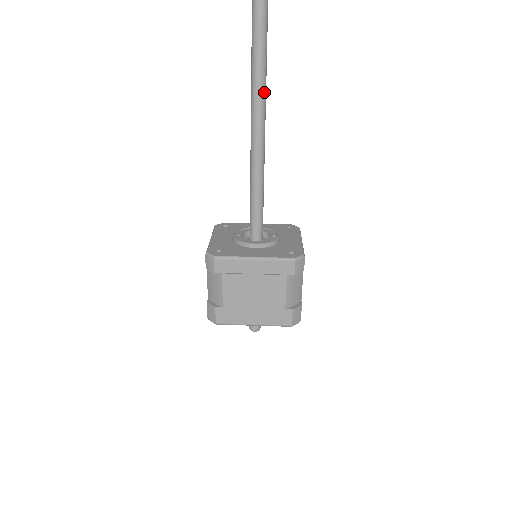
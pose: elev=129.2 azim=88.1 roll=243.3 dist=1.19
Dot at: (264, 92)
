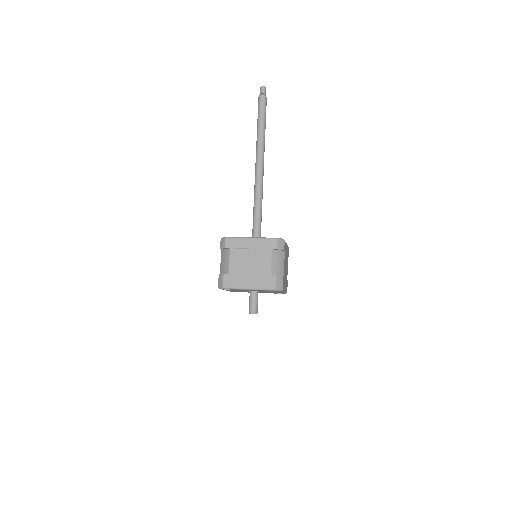
Dot at: (263, 153)
